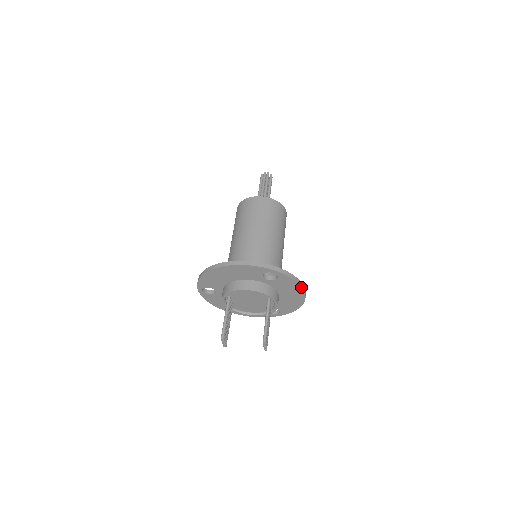
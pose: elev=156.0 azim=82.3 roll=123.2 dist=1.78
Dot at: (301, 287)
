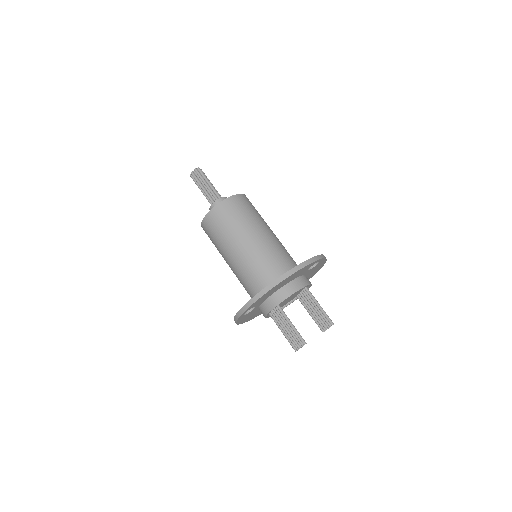
Dot at: occluded
